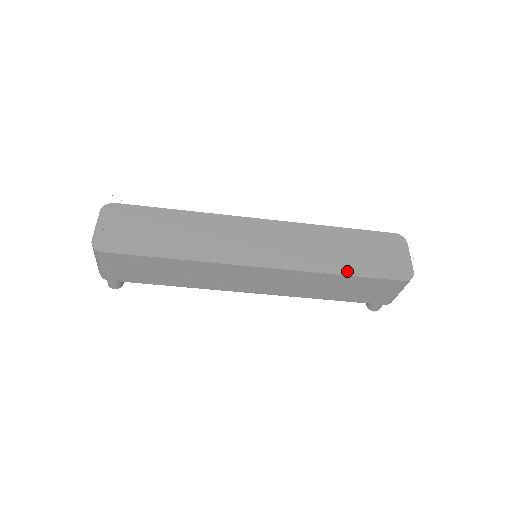
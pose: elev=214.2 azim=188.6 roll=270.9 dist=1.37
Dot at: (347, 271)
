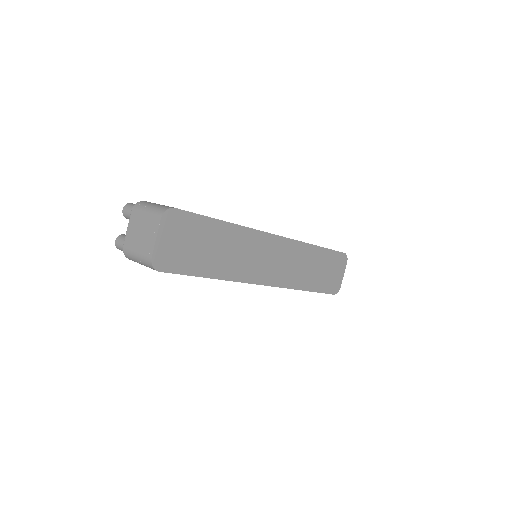
Dot at: (310, 288)
